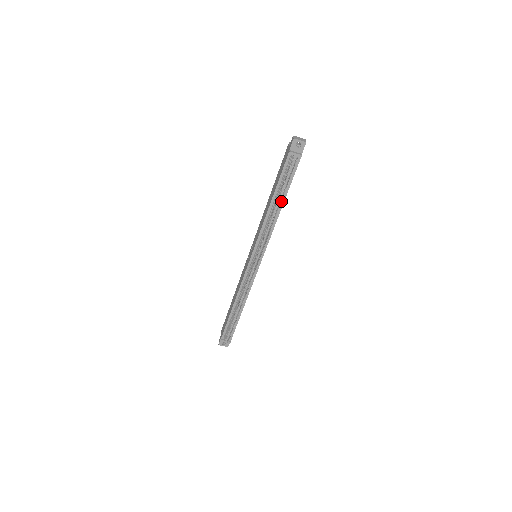
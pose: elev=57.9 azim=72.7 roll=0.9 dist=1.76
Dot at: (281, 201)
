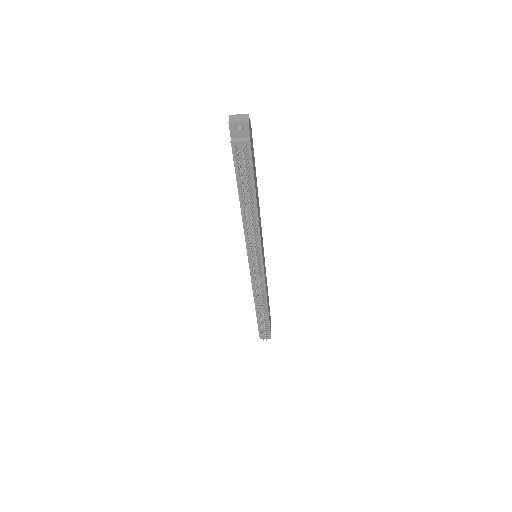
Dot at: (249, 203)
